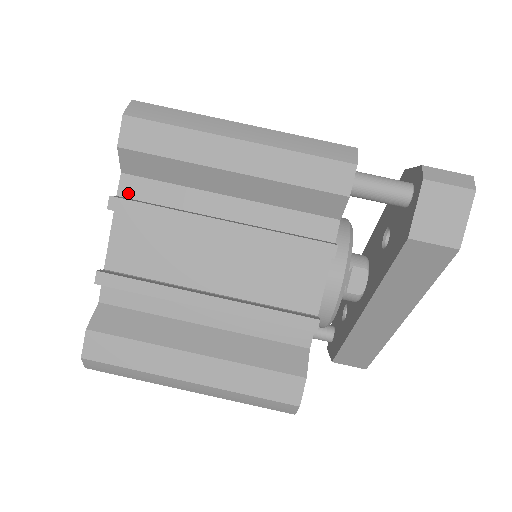
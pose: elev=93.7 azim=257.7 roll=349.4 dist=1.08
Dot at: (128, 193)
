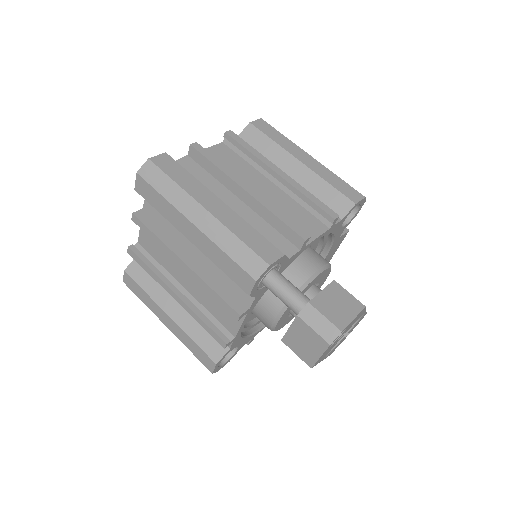
Dot at: (148, 210)
